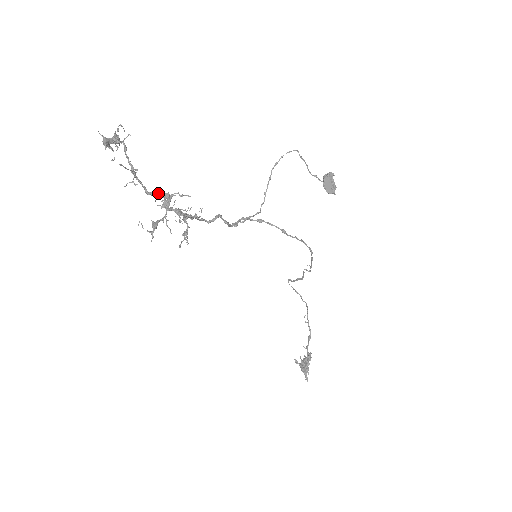
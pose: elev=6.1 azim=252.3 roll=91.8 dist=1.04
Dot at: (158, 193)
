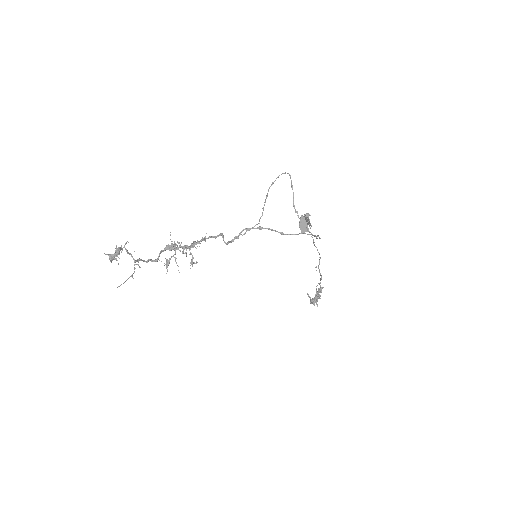
Dot at: occluded
